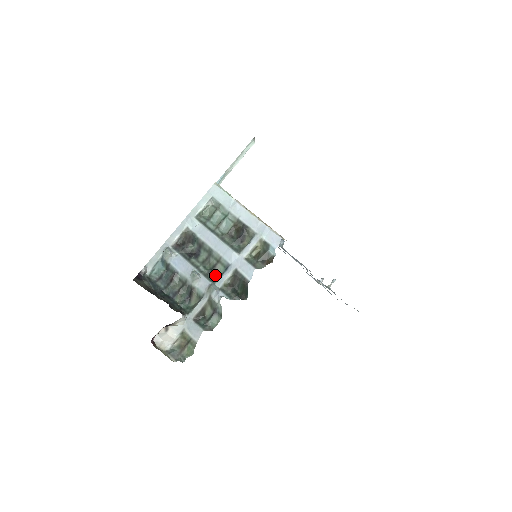
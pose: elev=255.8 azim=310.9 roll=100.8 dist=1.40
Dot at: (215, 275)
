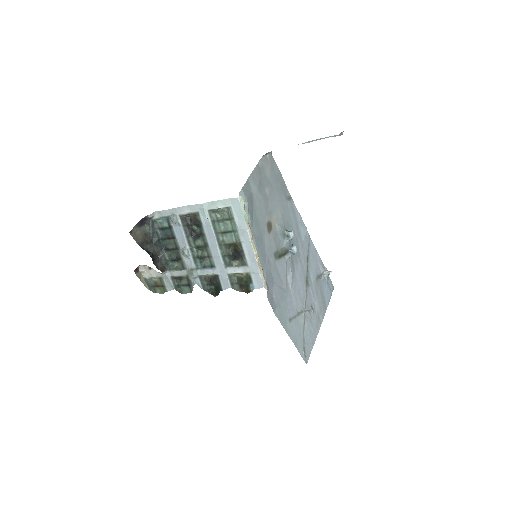
Dot at: (202, 263)
